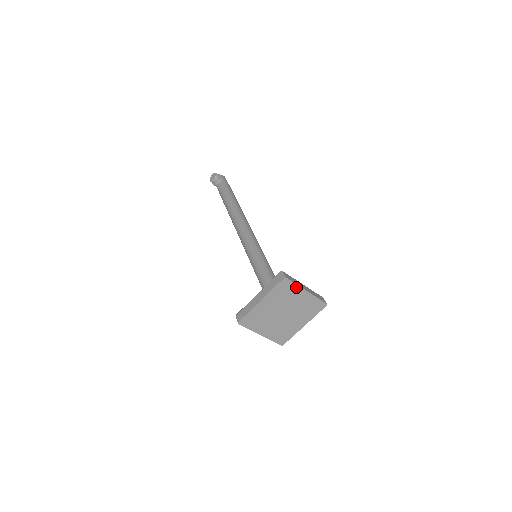
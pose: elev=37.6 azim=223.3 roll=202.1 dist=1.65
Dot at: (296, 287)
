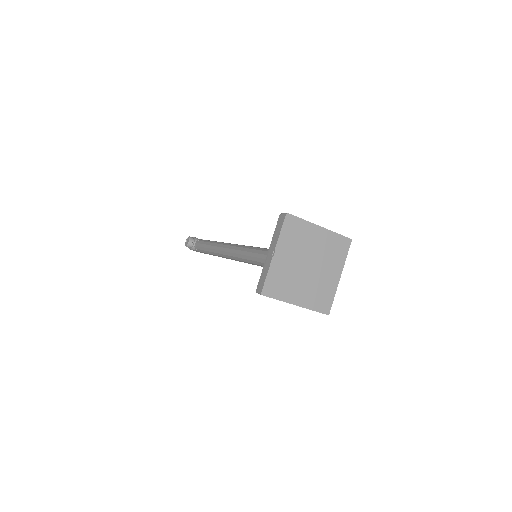
Dot at: (305, 224)
